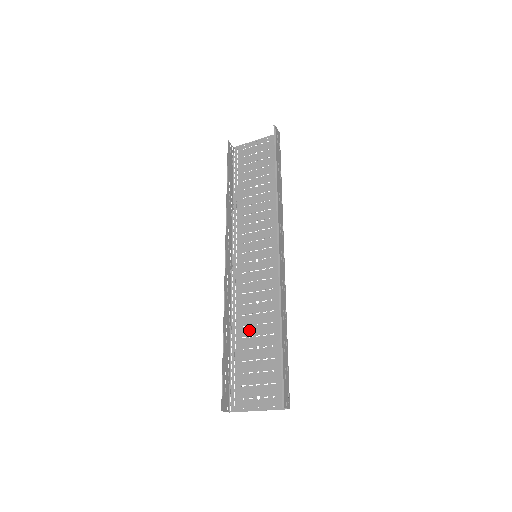
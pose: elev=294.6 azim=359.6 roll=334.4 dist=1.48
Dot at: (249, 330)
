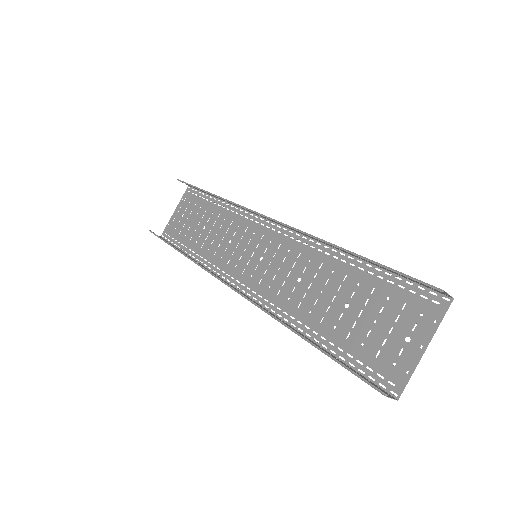
Dot at: (319, 307)
